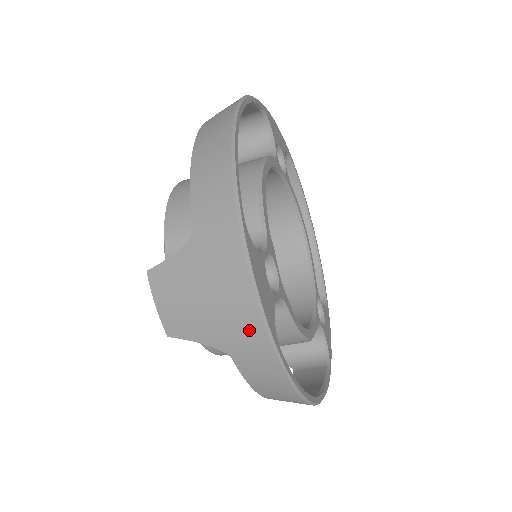
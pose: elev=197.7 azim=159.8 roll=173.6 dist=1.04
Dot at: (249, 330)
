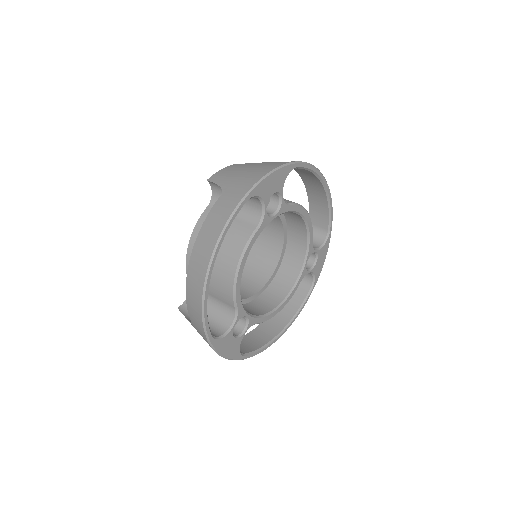
Dot at: (249, 182)
